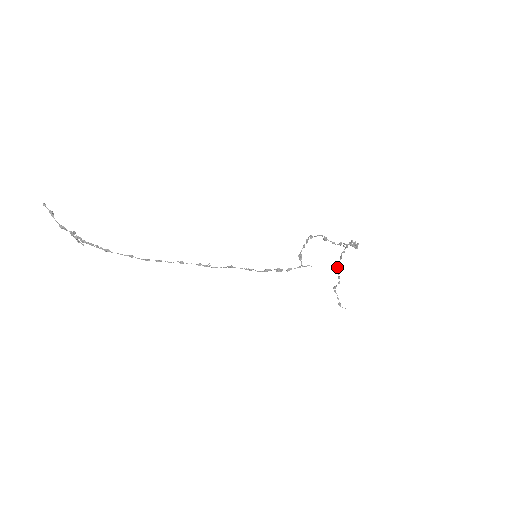
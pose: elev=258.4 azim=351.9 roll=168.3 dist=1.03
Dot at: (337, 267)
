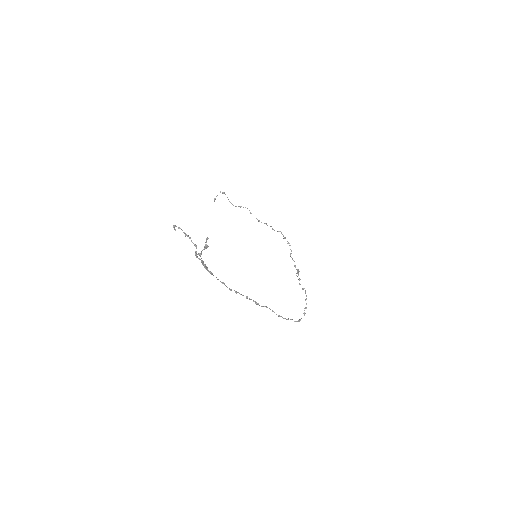
Dot at: occluded
